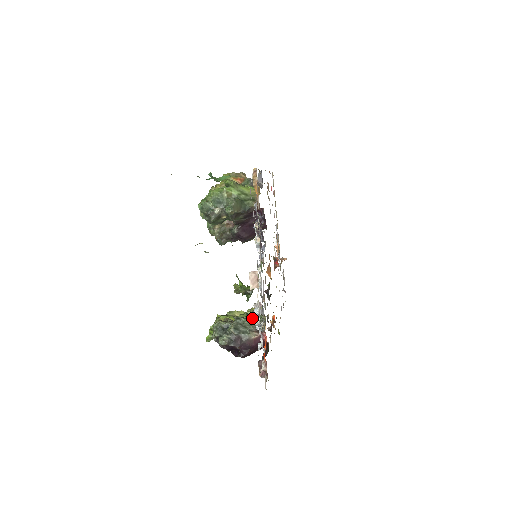
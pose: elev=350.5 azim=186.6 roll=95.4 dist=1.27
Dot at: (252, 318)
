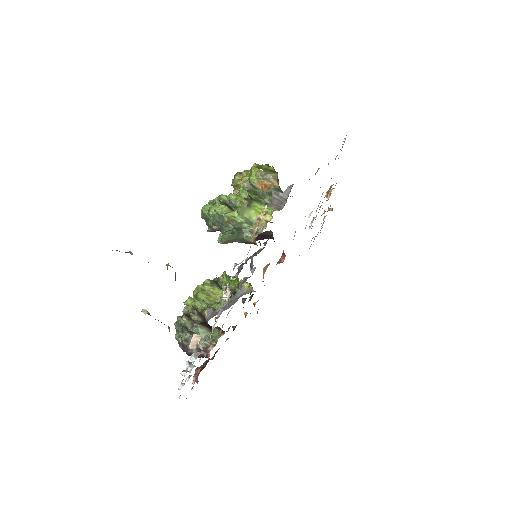
Dot at: (236, 295)
